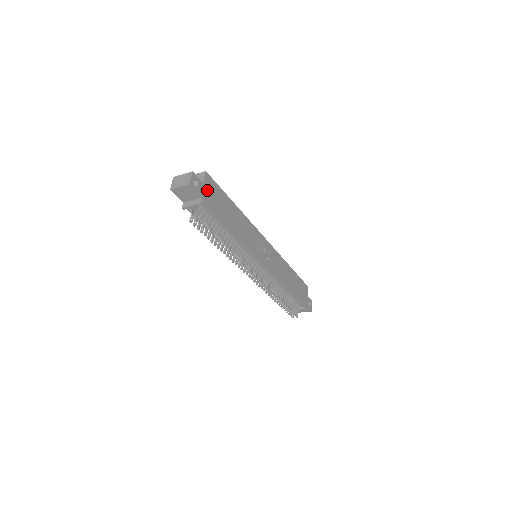
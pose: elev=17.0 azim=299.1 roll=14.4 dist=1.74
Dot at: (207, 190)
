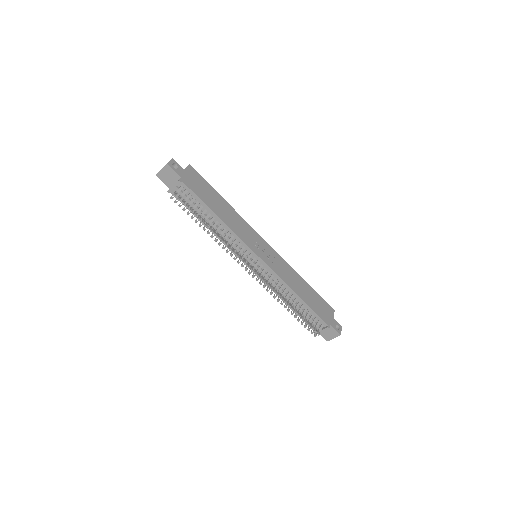
Dot at: (189, 176)
